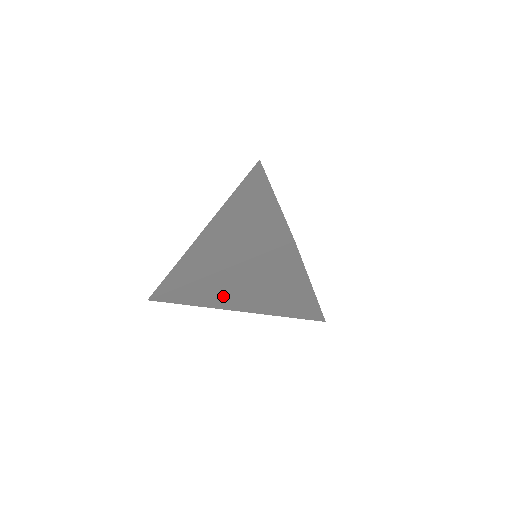
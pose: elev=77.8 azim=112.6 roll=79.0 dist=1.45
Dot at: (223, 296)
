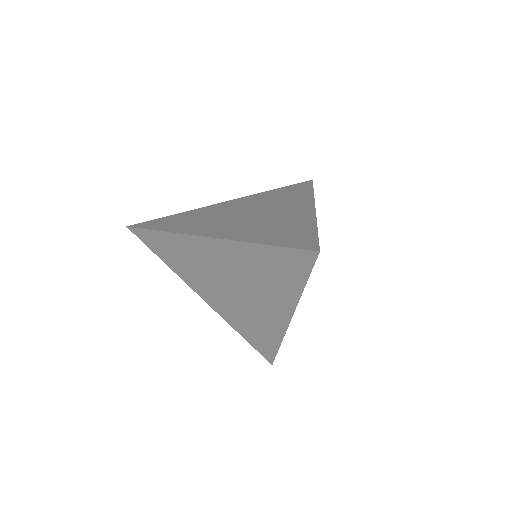
Dot at: (201, 270)
